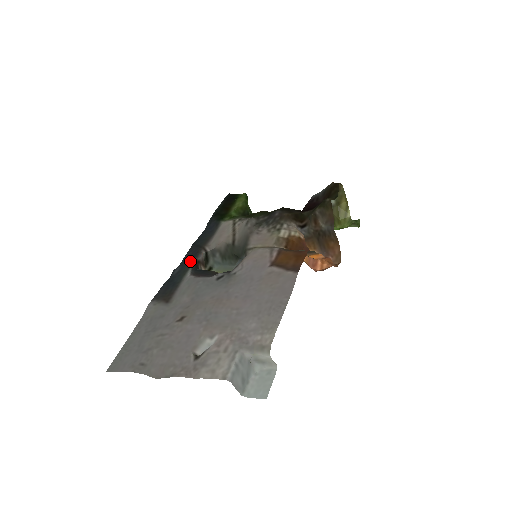
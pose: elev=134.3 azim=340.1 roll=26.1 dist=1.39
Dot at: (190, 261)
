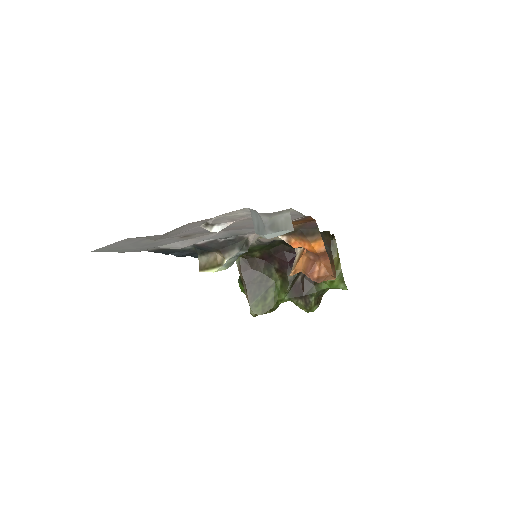
Dot at: (190, 251)
